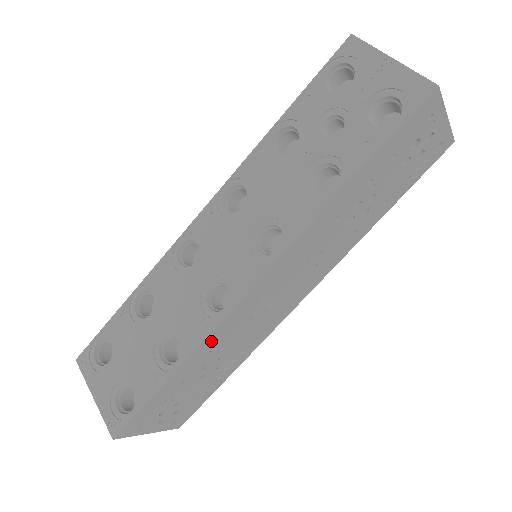
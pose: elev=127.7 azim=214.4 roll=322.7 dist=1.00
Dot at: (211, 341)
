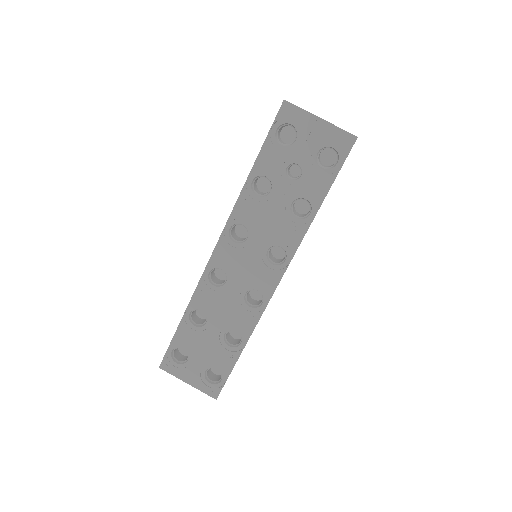
Dot at: occluded
